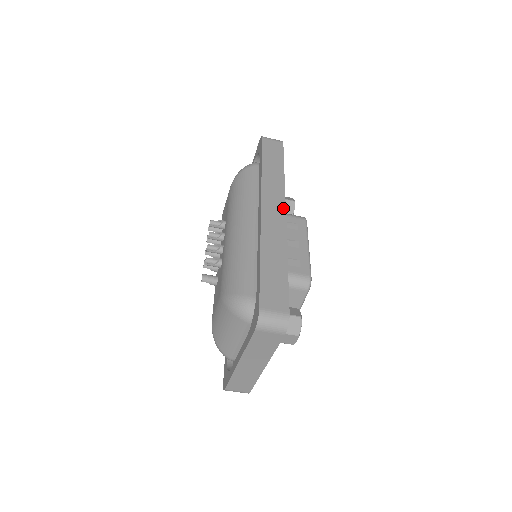
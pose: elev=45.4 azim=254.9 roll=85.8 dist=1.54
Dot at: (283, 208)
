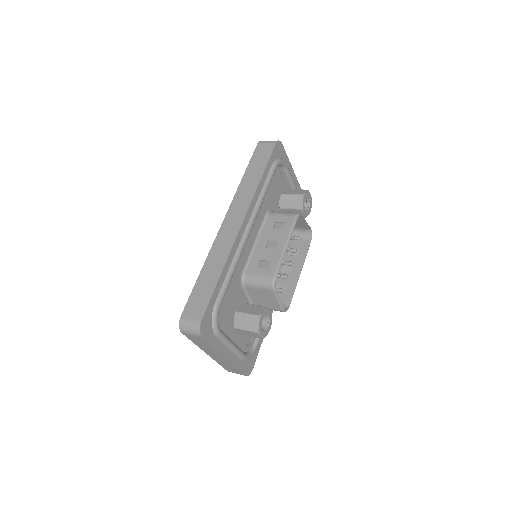
Dot at: (242, 218)
